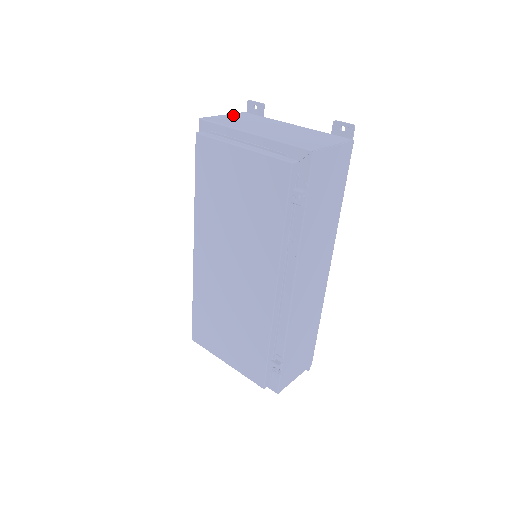
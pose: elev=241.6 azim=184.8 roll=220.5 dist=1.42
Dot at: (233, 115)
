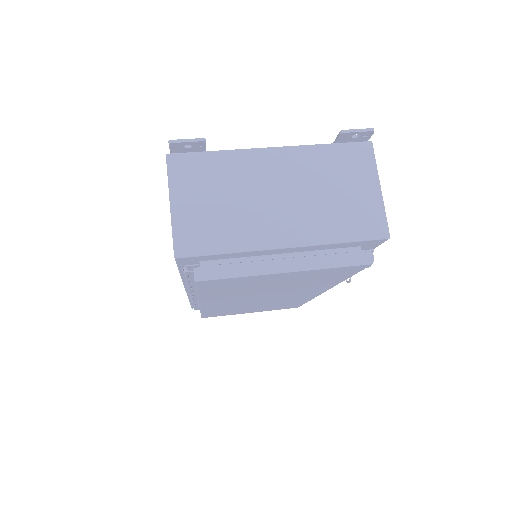
Dot at: (181, 192)
